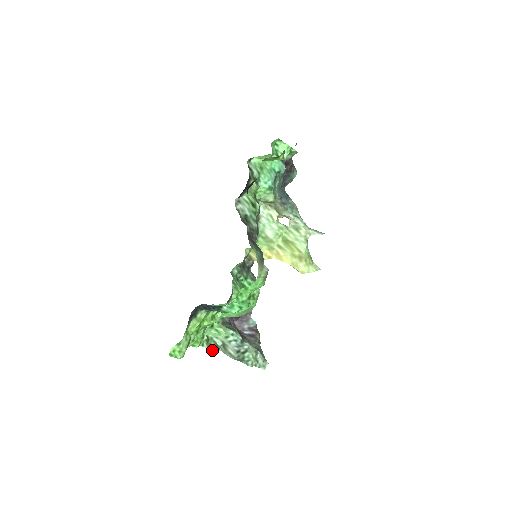
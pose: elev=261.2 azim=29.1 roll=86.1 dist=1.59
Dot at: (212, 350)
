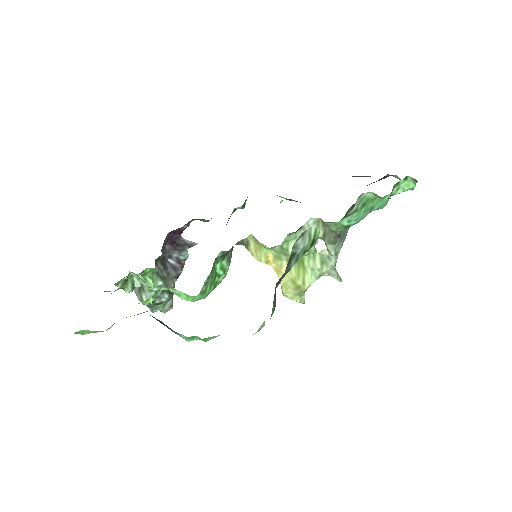
Dot at: occluded
